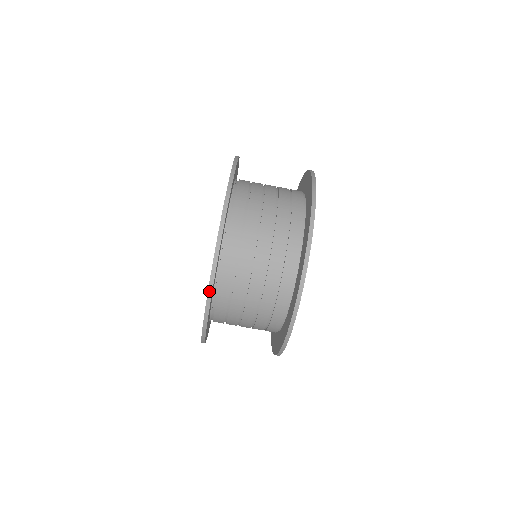
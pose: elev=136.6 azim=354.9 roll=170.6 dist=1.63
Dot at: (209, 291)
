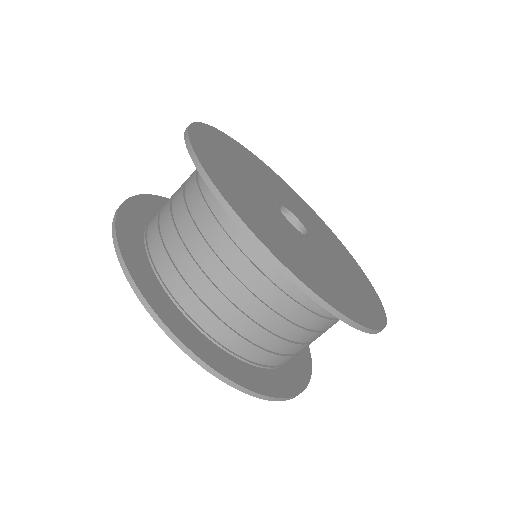
Dot at: (188, 354)
